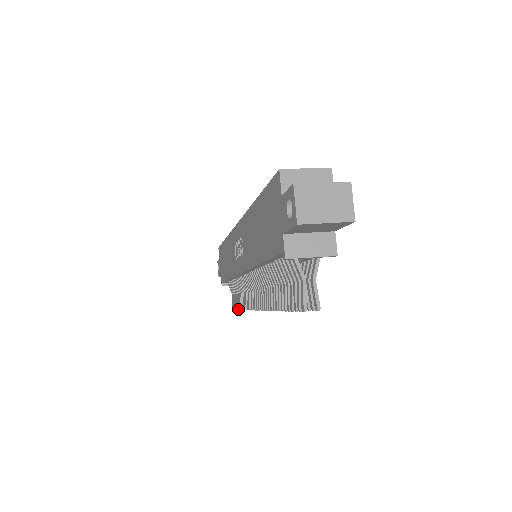
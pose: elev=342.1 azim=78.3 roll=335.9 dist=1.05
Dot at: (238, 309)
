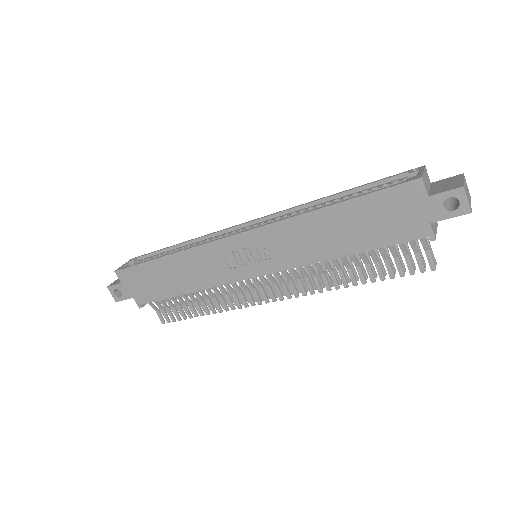
Dot at: occluded
